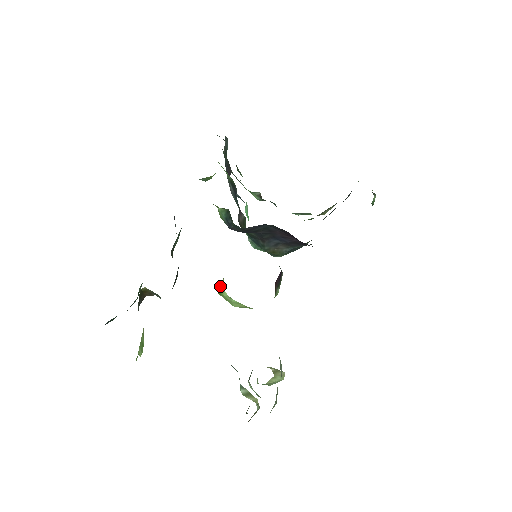
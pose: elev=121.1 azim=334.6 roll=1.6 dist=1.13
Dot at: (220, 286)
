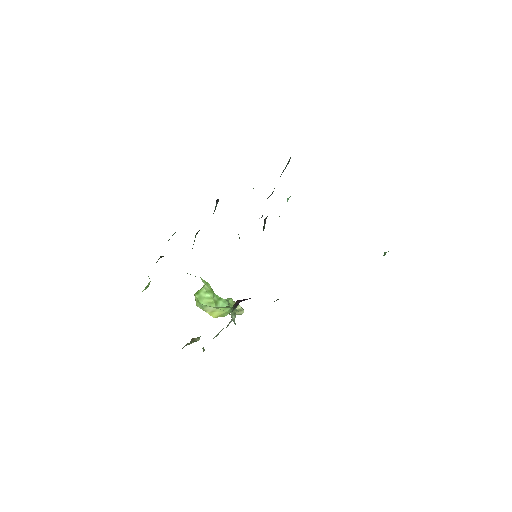
Dot at: (200, 289)
